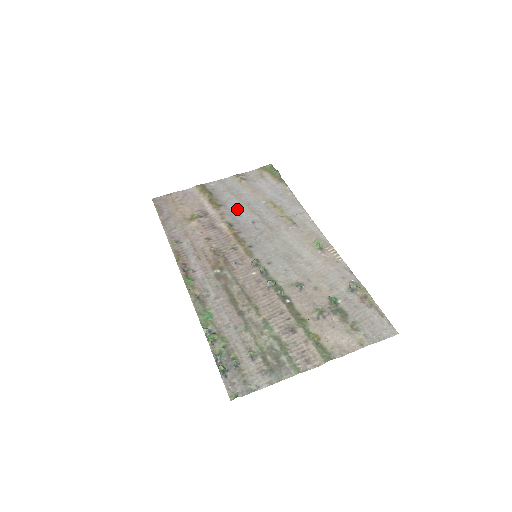
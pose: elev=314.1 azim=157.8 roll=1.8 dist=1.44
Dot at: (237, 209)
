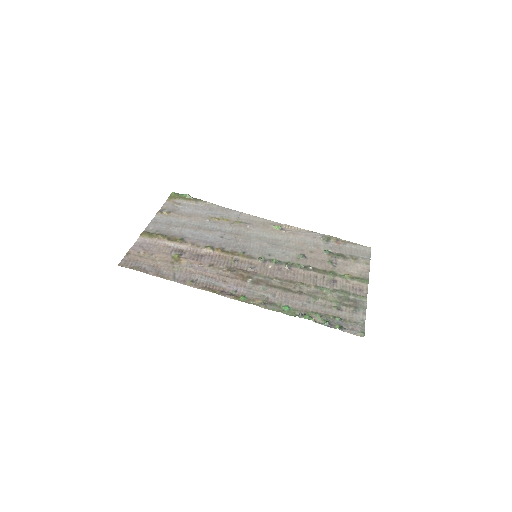
Dot at: (197, 235)
